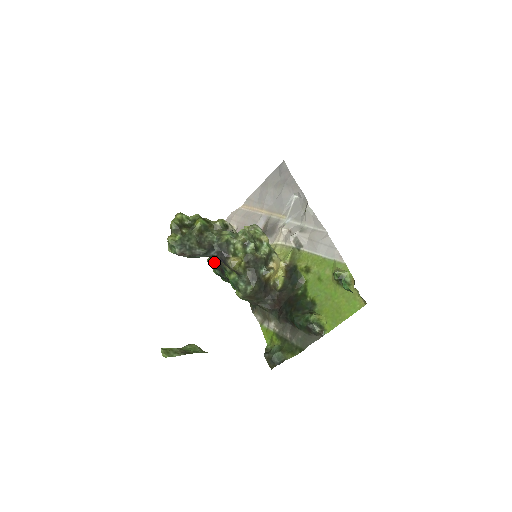
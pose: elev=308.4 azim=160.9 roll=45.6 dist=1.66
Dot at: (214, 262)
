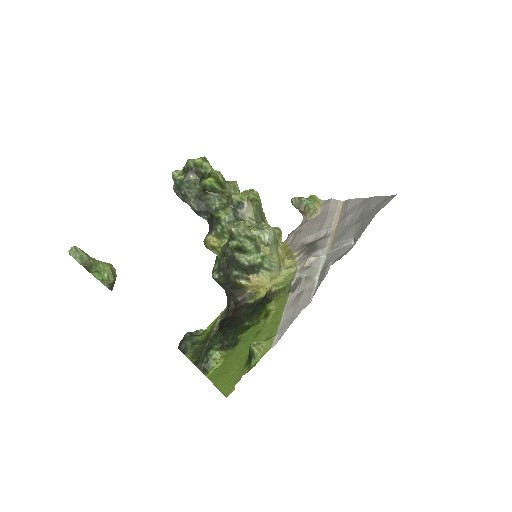
Dot at: occluded
